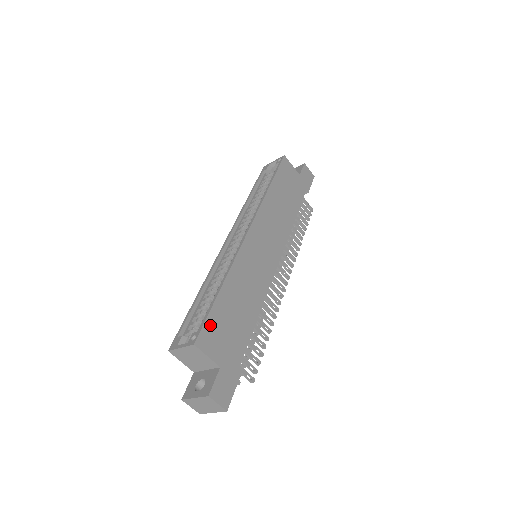
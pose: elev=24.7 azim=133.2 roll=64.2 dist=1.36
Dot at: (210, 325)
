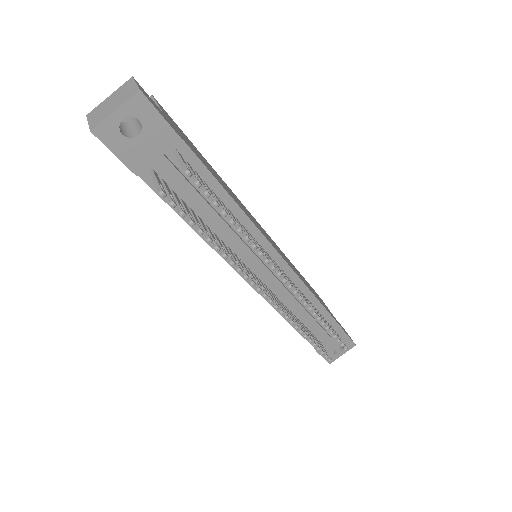
Dot at: (177, 126)
